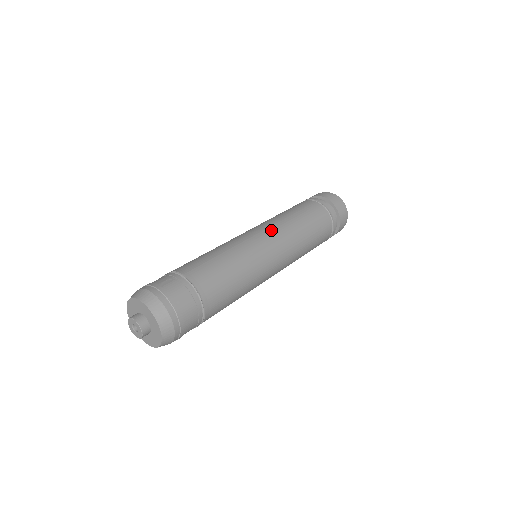
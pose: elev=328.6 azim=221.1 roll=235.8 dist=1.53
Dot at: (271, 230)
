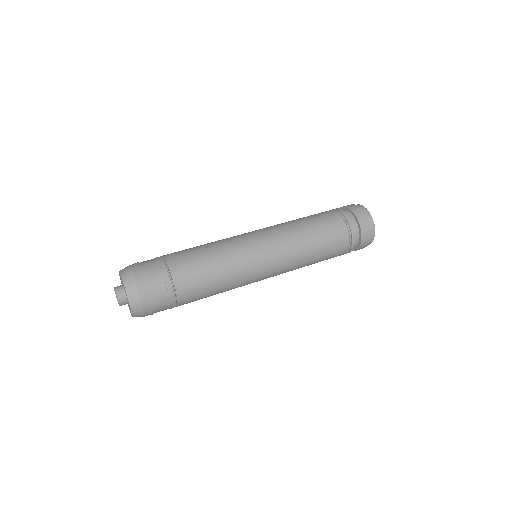
Dot at: (267, 230)
